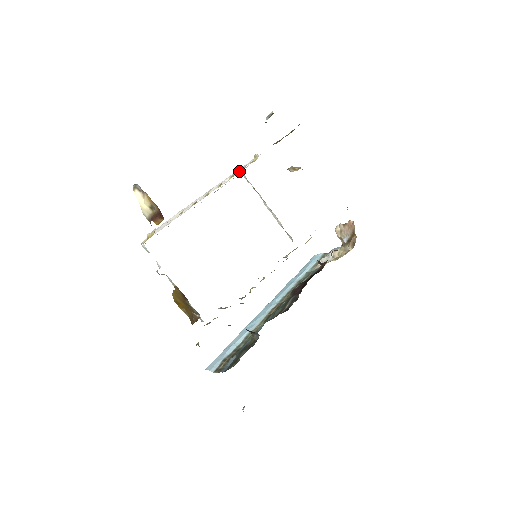
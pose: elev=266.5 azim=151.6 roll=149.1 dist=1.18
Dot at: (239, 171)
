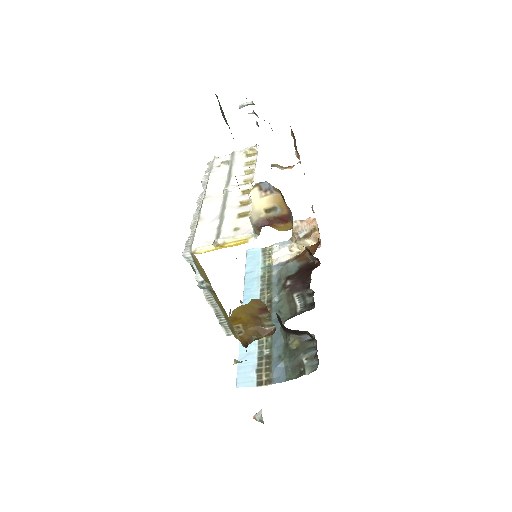
Dot at: (245, 164)
